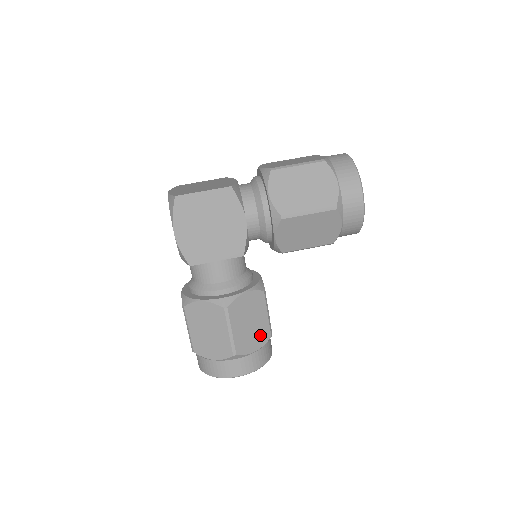
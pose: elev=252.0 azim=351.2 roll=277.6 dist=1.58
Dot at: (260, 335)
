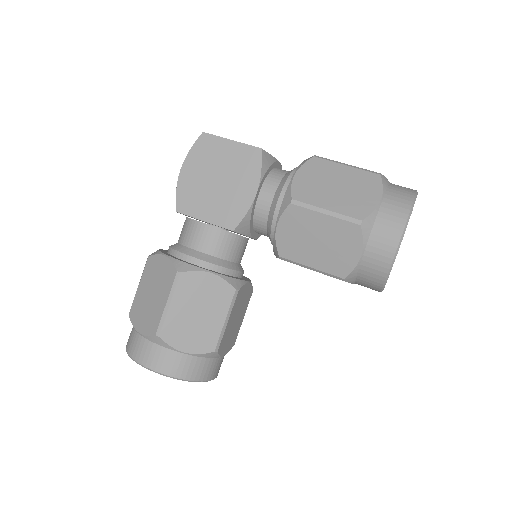
Dot at: (202, 338)
